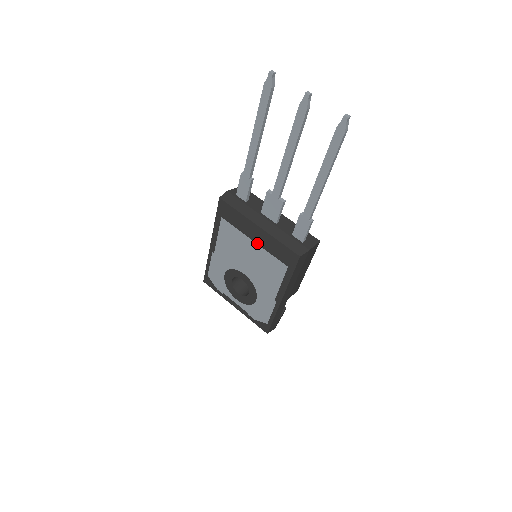
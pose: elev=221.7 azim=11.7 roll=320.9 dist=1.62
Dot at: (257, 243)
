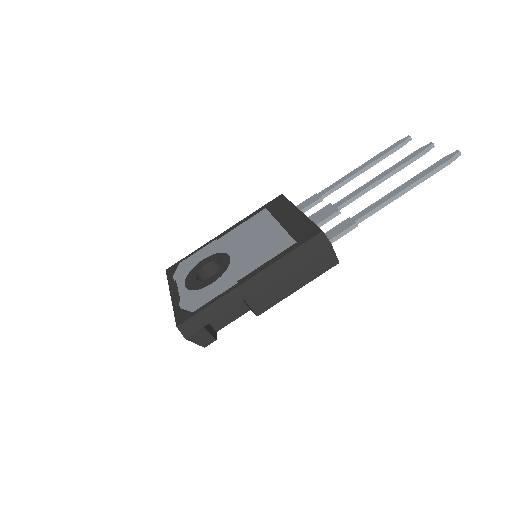
Dot at: (282, 225)
